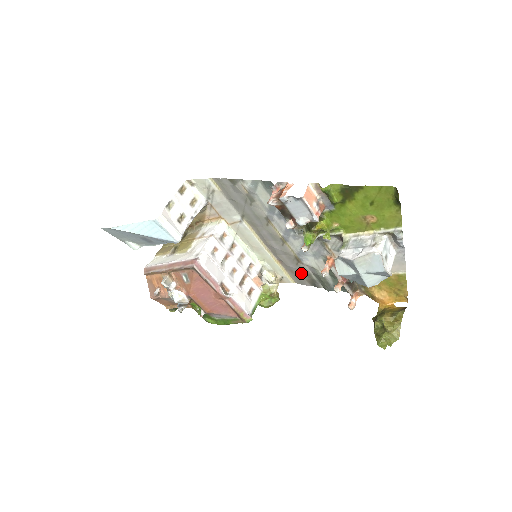
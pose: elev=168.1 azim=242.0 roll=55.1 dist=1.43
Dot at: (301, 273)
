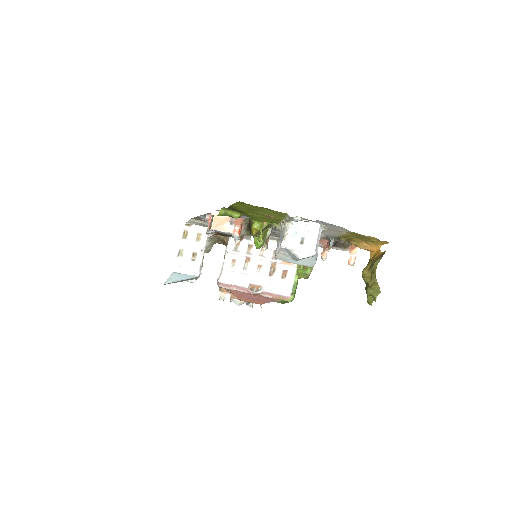
Dot at: occluded
